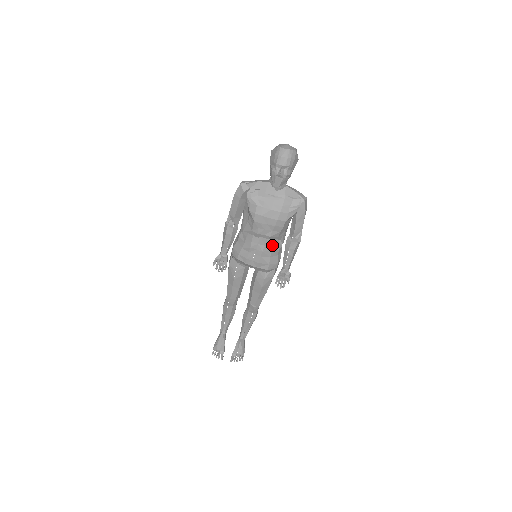
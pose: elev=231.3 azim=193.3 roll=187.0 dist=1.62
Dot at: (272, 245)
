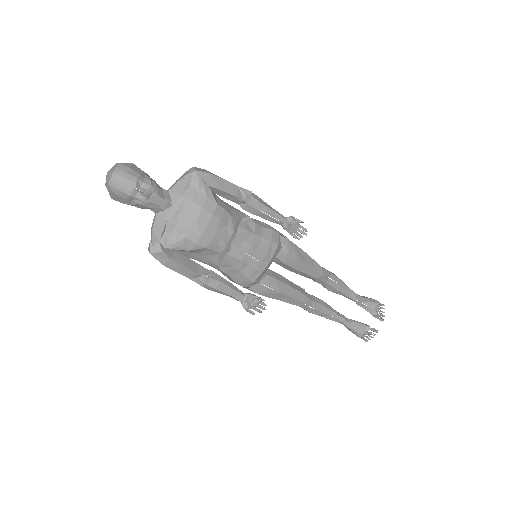
Dot at: (246, 231)
